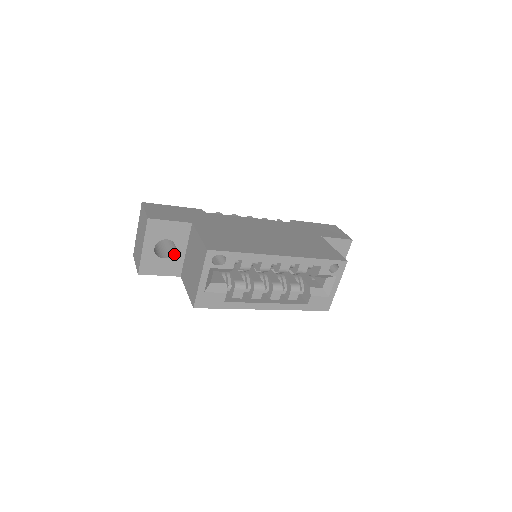
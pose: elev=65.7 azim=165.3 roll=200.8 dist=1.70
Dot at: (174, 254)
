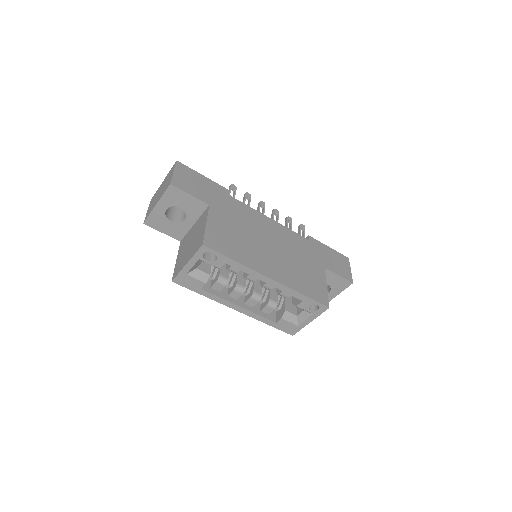
Dot at: (182, 222)
